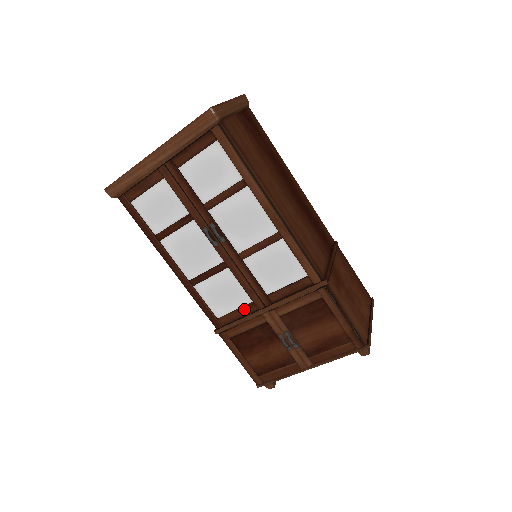
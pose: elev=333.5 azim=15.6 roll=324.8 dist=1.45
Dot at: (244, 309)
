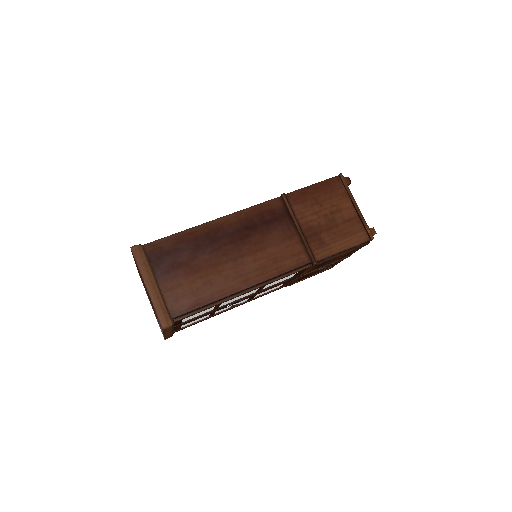
Dot at: occluded
